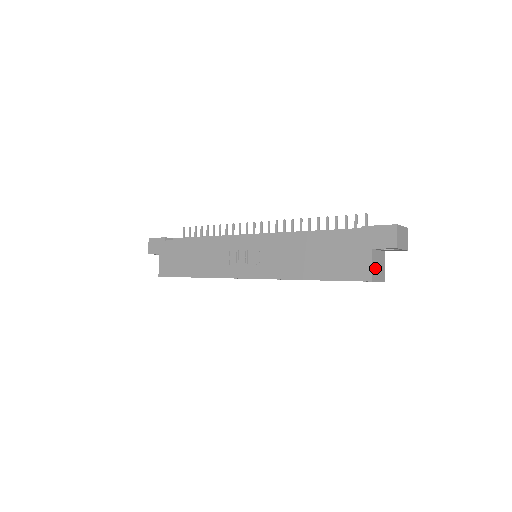
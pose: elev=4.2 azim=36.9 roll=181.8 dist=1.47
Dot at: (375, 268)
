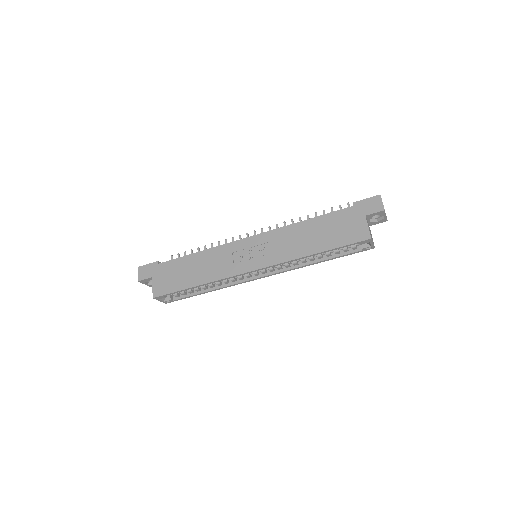
Dot at: occluded
